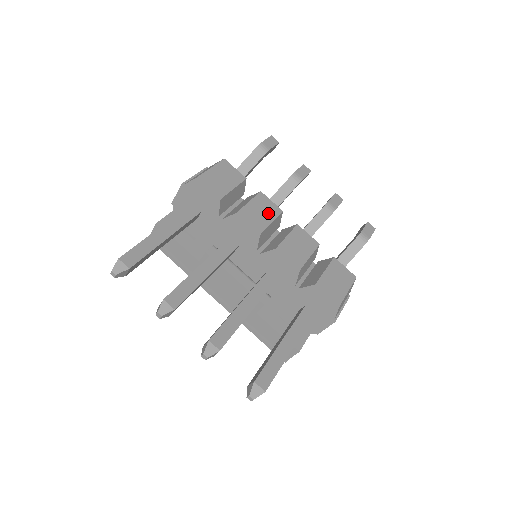
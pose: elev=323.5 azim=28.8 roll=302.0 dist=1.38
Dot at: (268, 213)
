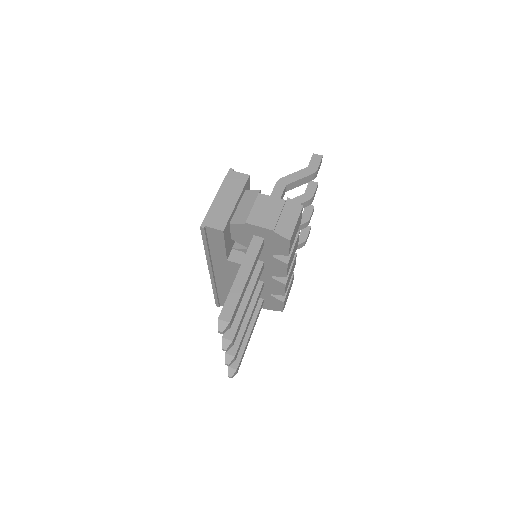
Dot at: (294, 253)
